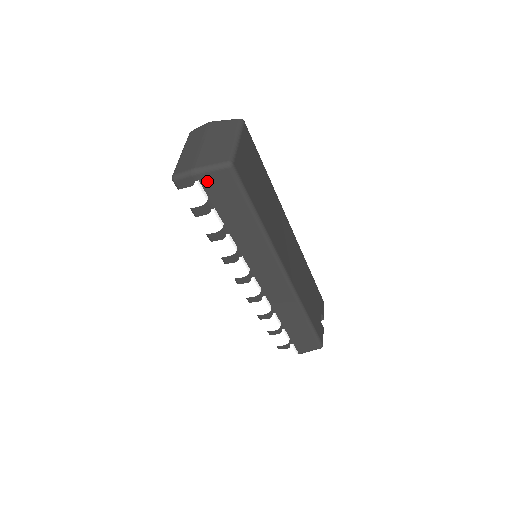
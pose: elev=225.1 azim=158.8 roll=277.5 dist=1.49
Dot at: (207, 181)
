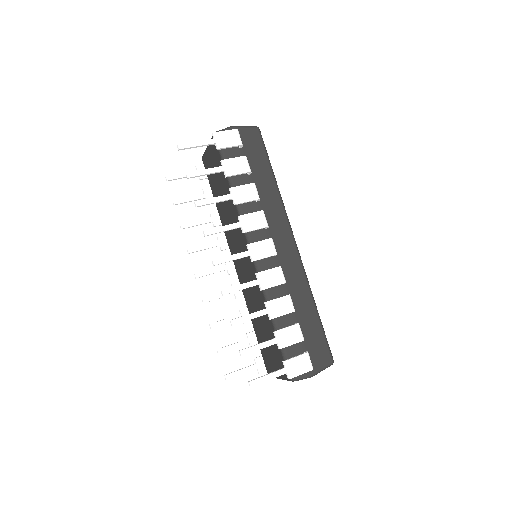
Dot at: (243, 134)
